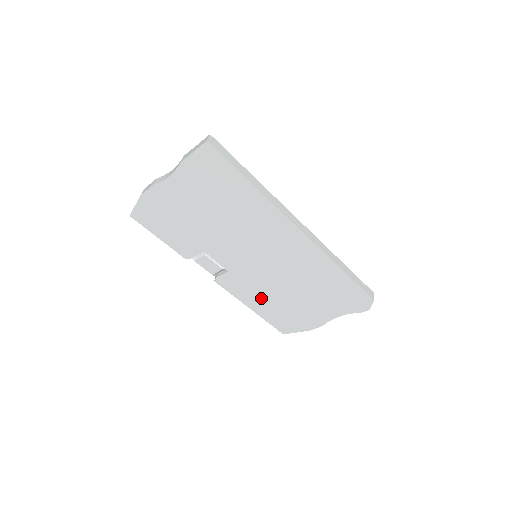
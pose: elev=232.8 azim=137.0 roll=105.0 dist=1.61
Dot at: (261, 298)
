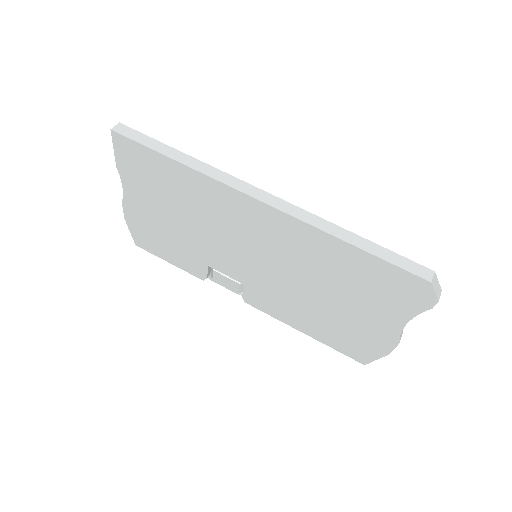
Dot at: (300, 314)
